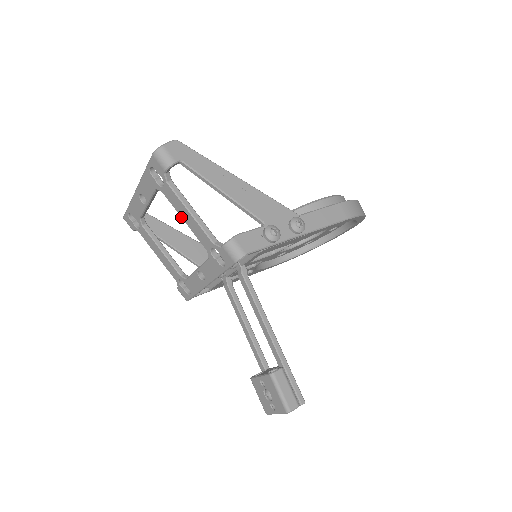
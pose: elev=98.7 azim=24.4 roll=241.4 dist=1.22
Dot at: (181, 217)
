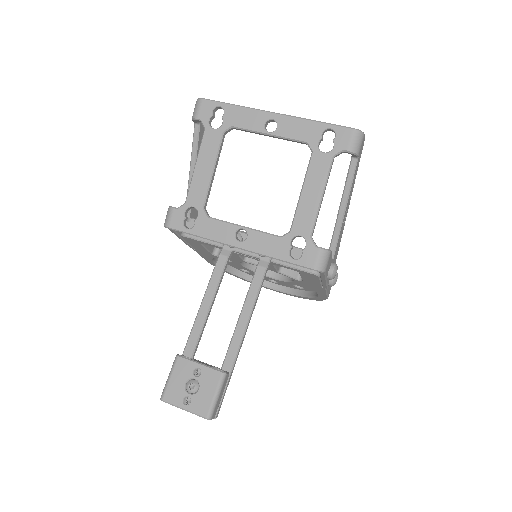
Dot at: (303, 186)
